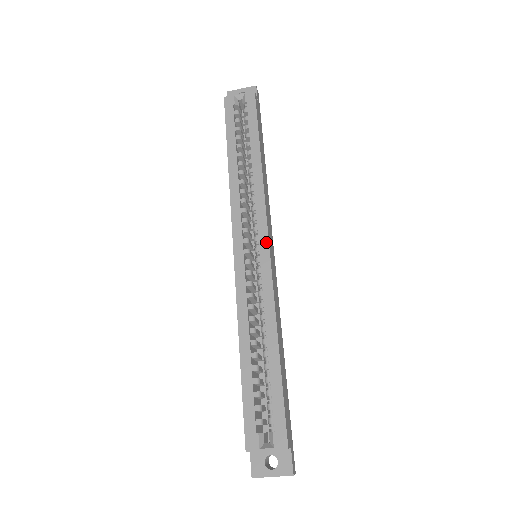
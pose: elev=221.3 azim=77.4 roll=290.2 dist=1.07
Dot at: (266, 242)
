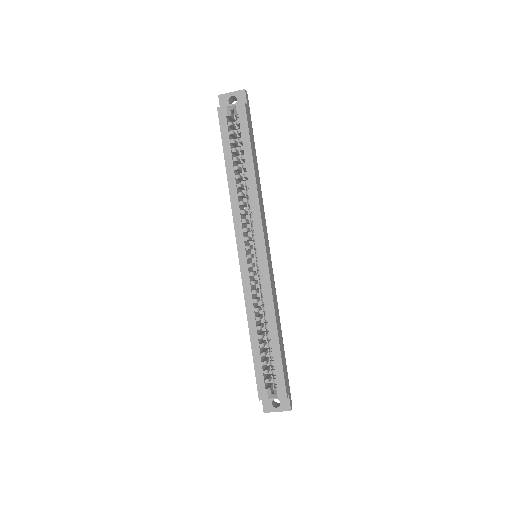
Dot at: (264, 250)
